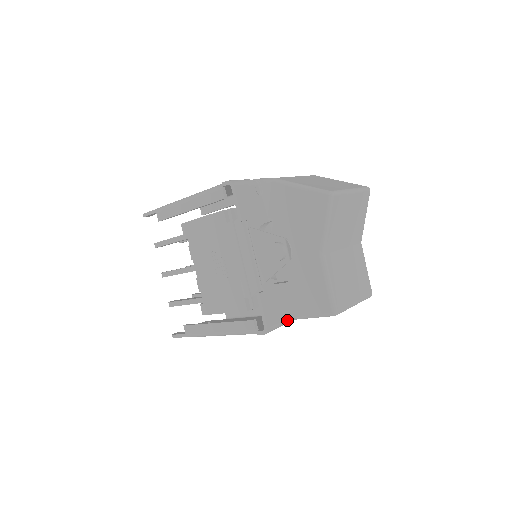
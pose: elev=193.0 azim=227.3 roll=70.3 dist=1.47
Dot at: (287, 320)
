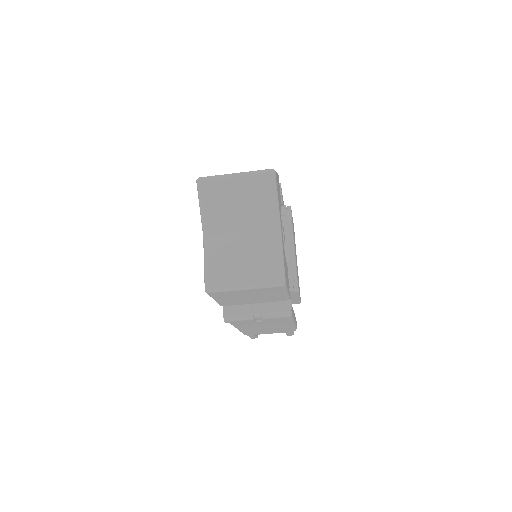
Dot at: (258, 315)
